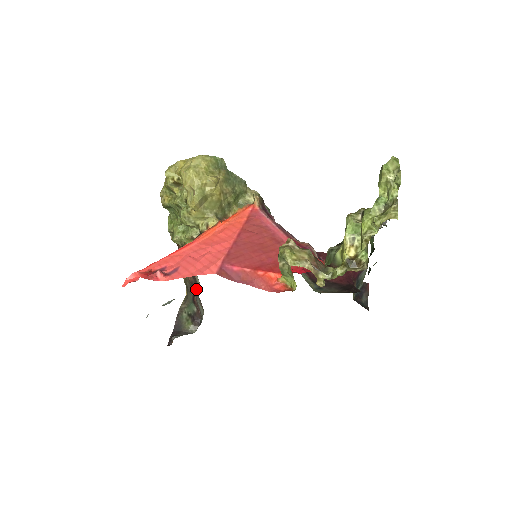
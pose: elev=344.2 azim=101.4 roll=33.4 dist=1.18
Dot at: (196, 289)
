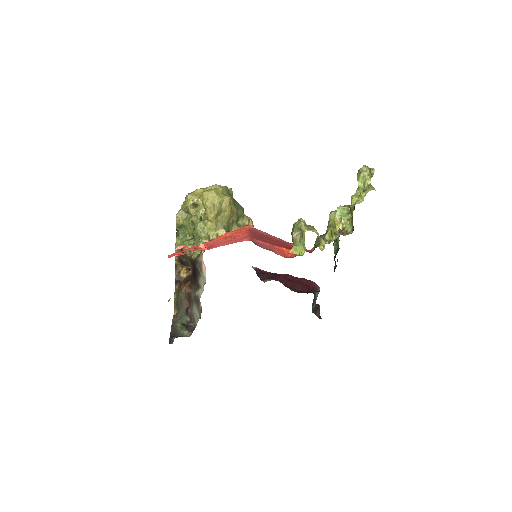
Dot at: (197, 294)
